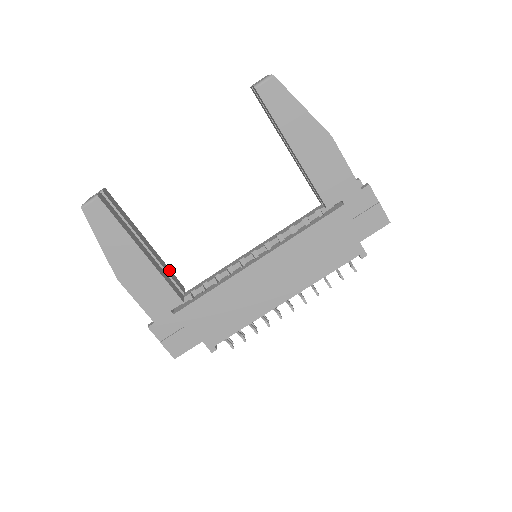
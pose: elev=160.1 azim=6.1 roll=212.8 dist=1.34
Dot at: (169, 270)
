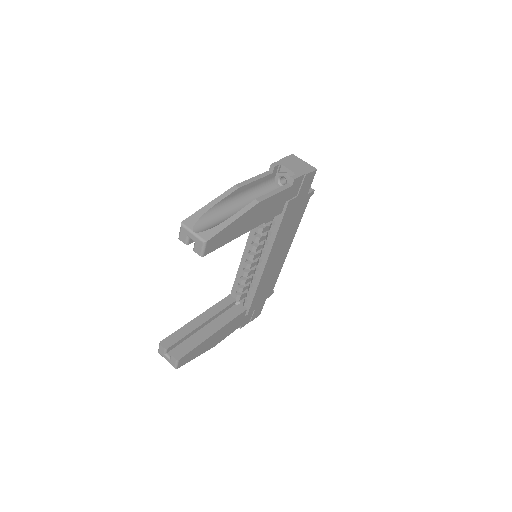
Dot at: (218, 305)
